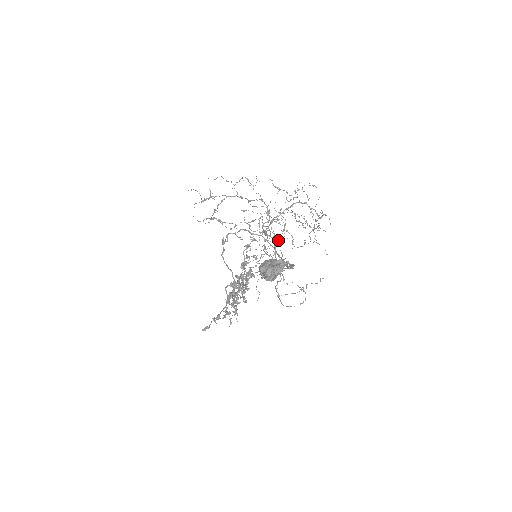
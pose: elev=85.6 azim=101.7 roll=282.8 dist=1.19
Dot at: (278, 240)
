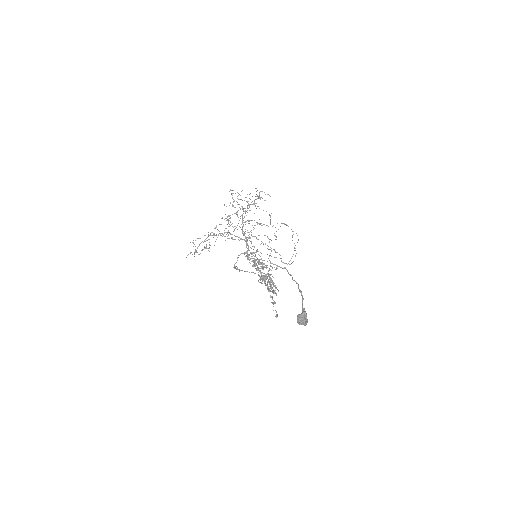
Dot at: (248, 221)
